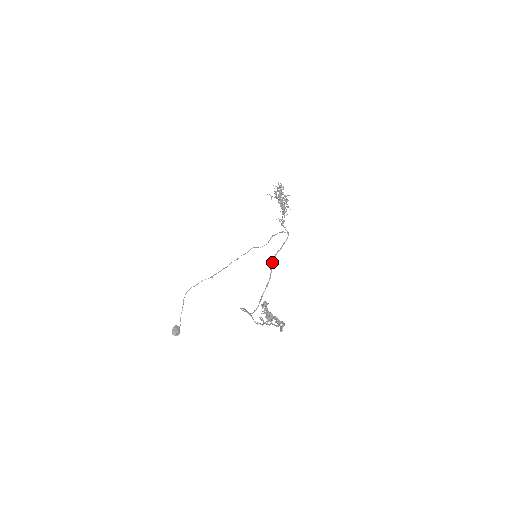
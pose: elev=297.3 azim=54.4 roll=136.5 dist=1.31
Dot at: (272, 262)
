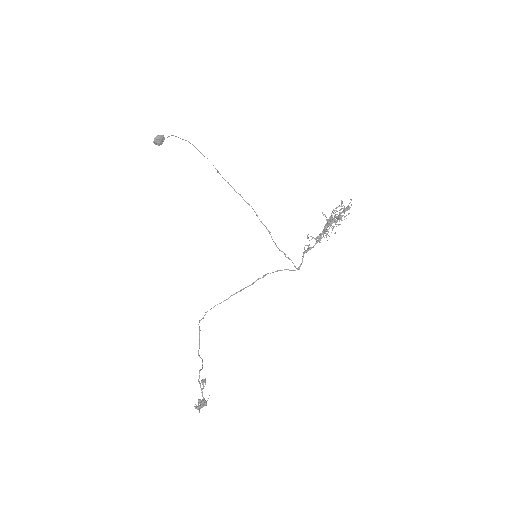
Dot at: (263, 276)
